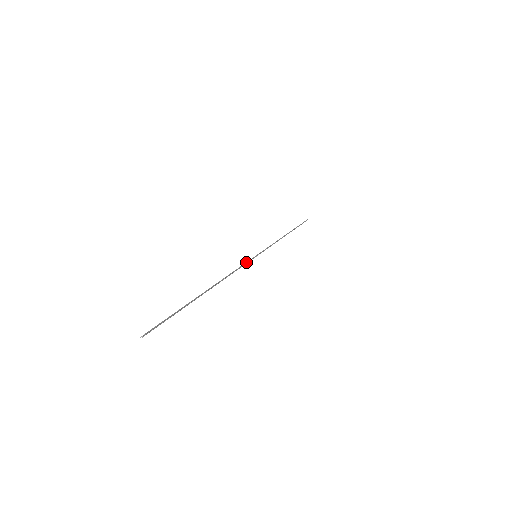
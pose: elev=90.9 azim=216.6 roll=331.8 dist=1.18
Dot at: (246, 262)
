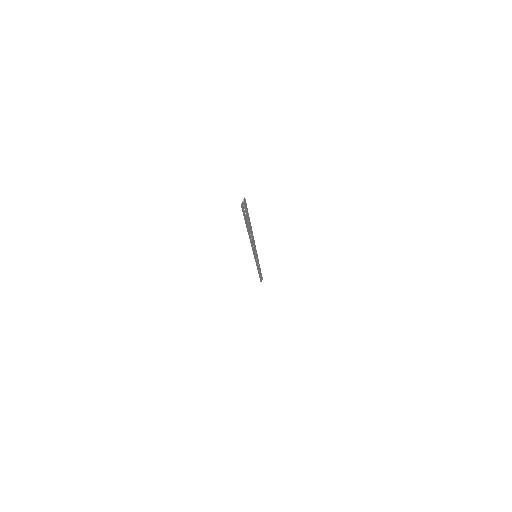
Dot at: (255, 247)
